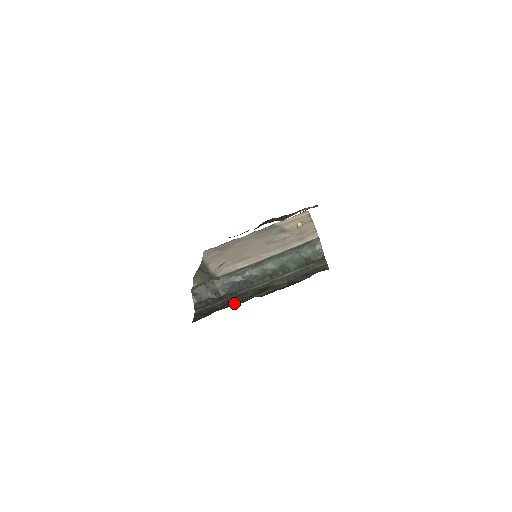
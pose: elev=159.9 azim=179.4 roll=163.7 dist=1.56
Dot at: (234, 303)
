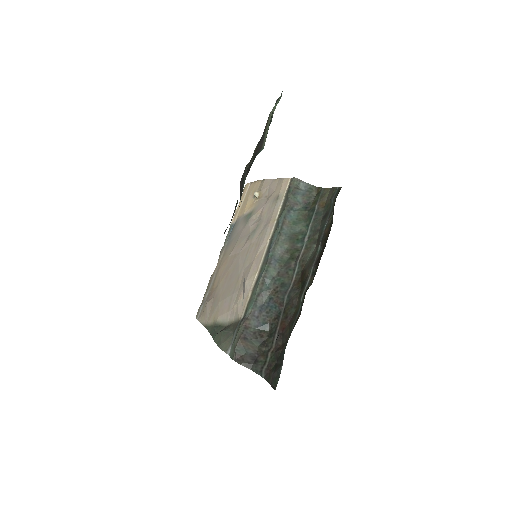
Dot at: (292, 321)
